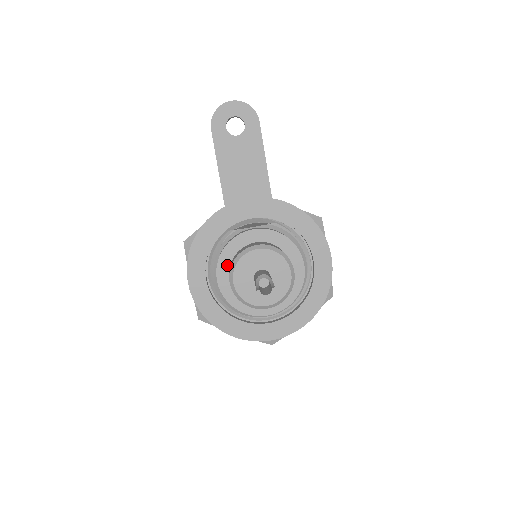
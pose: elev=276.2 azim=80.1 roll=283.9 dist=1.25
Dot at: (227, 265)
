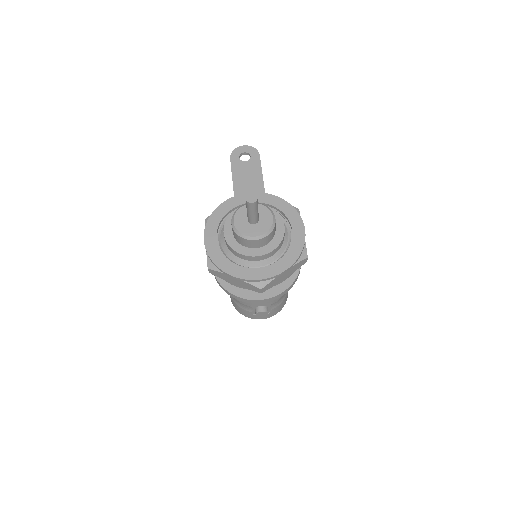
Dot at: occluded
